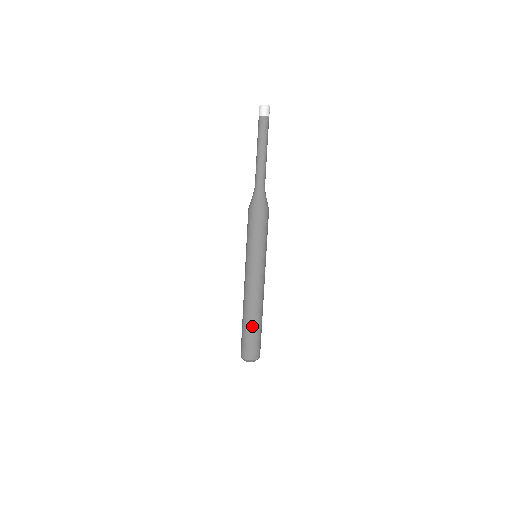
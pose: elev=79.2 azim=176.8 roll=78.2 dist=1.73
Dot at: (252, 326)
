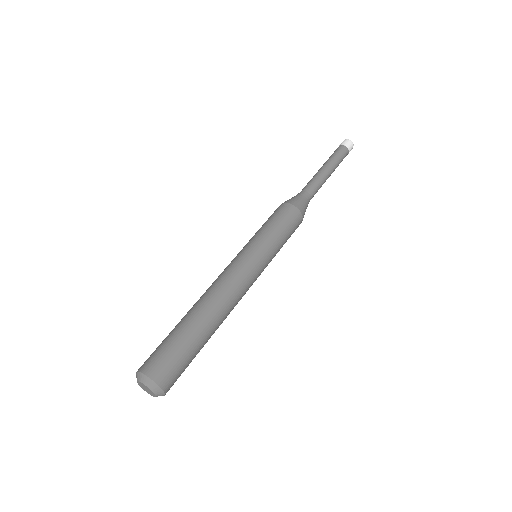
Dot at: (181, 322)
